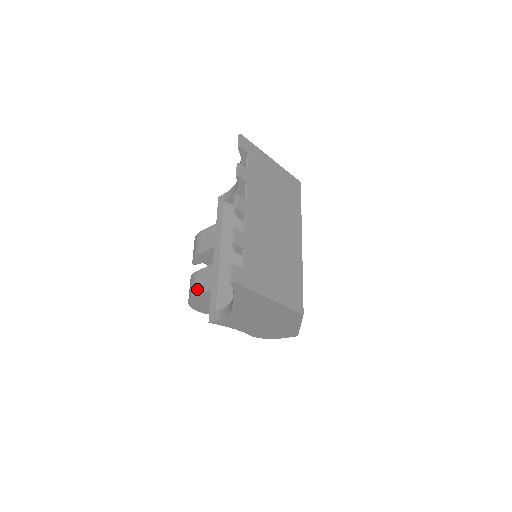
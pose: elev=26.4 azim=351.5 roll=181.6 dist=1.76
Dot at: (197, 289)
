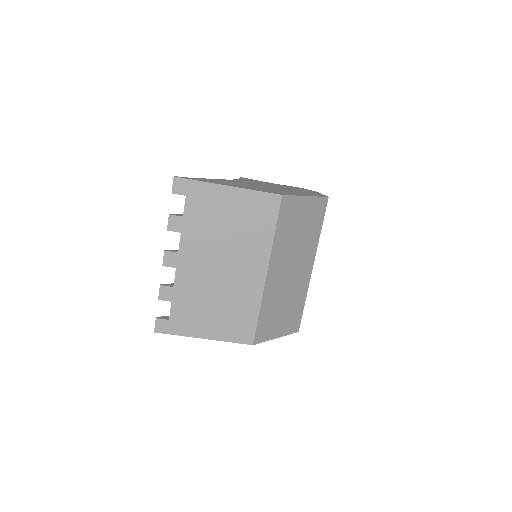
Dot at: occluded
